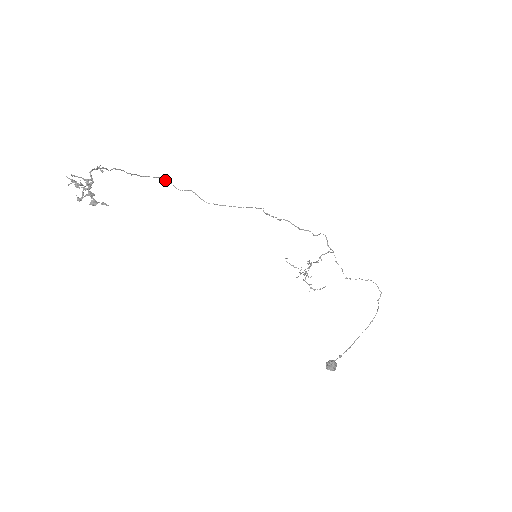
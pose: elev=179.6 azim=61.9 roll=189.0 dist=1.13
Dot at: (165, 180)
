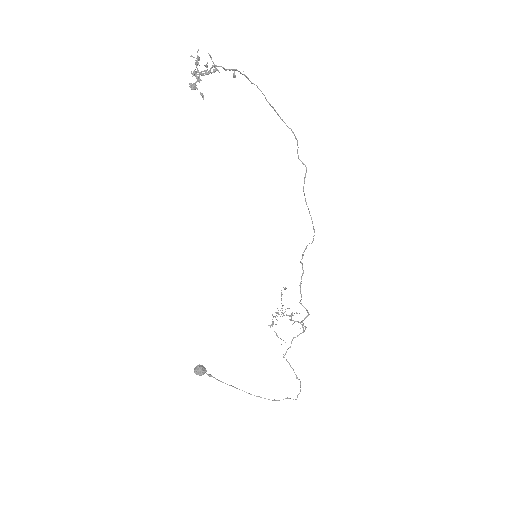
Dot at: (296, 138)
